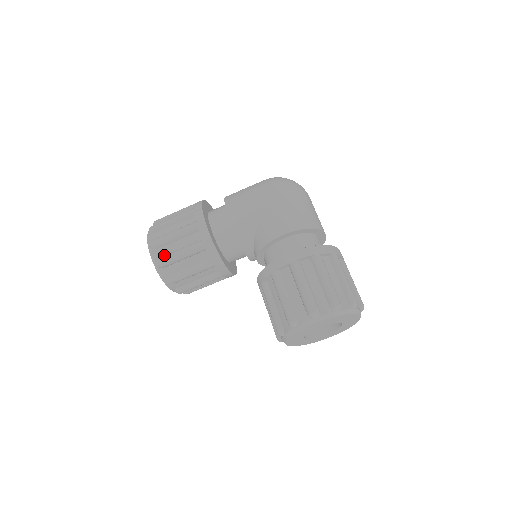
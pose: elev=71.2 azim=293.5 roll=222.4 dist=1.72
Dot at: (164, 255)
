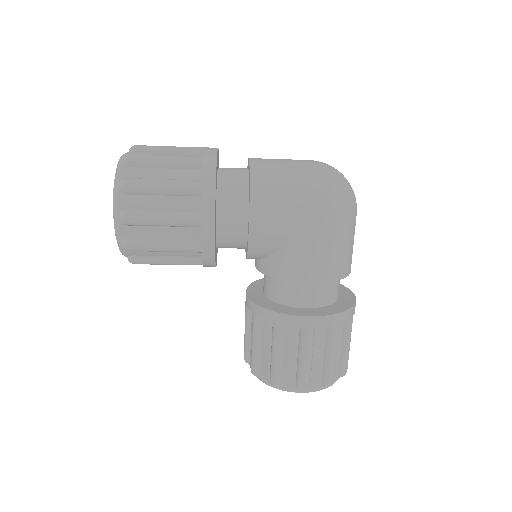
Dot at: (137, 238)
